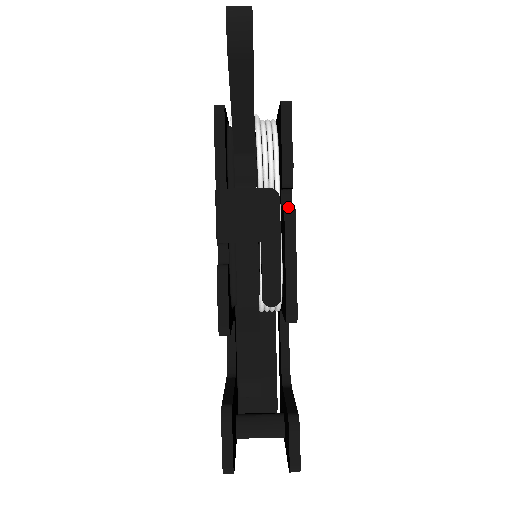
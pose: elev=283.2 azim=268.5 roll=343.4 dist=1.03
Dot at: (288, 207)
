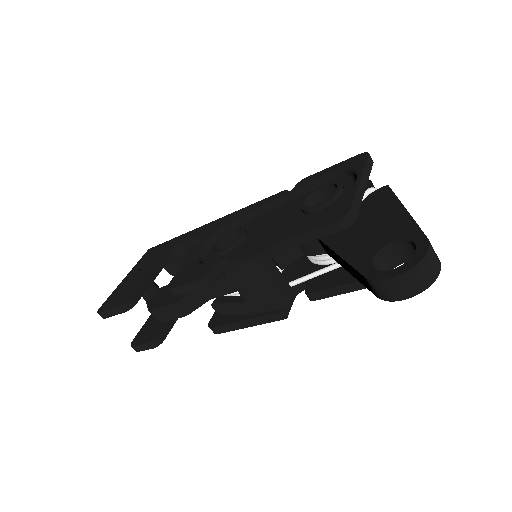
Dot at: (297, 291)
